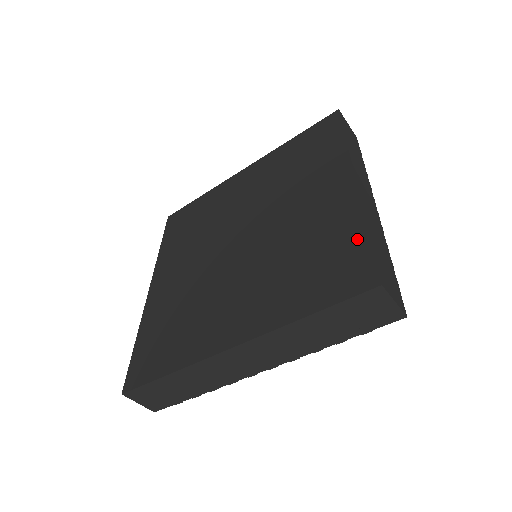
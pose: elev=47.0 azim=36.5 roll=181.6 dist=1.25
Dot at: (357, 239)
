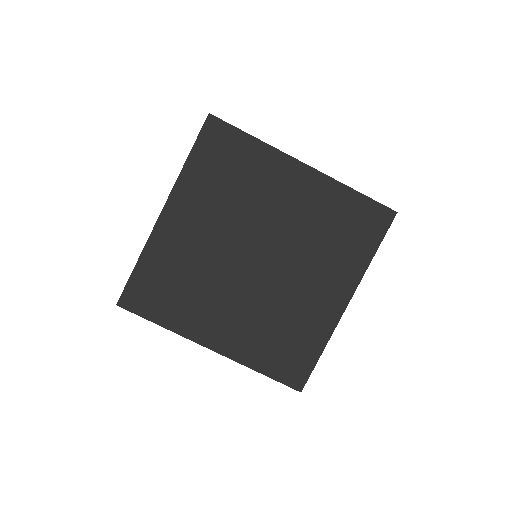
Dot at: (313, 354)
